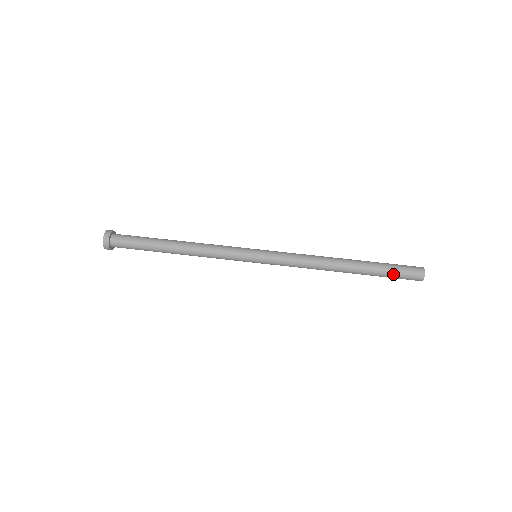
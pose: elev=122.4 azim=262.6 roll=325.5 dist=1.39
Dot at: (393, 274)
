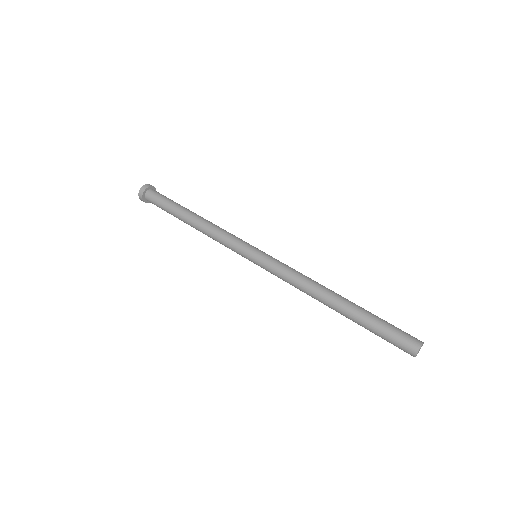
Dot at: (385, 329)
